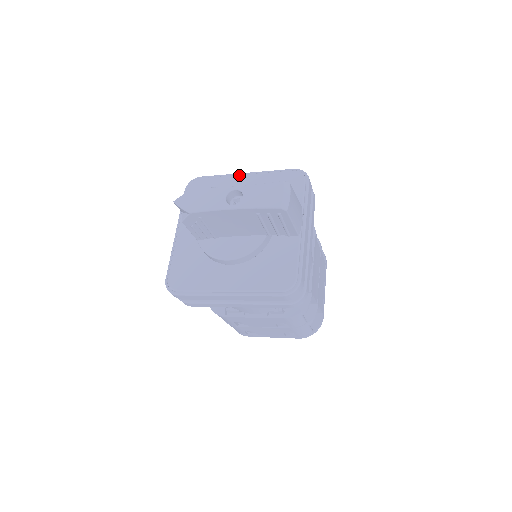
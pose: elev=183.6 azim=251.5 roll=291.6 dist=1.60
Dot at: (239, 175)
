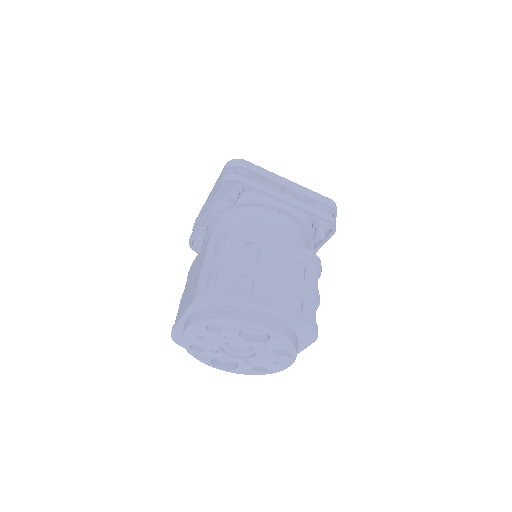
Dot at: occluded
